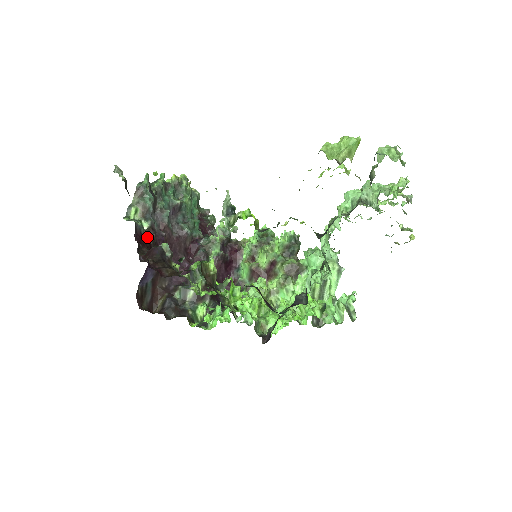
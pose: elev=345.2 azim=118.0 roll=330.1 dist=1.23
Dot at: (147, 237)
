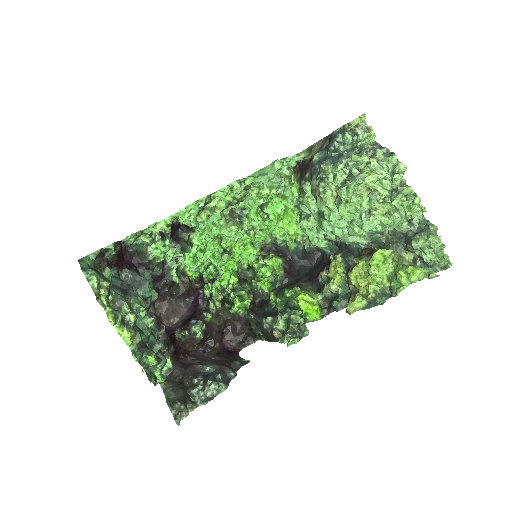
Dot at: (172, 346)
